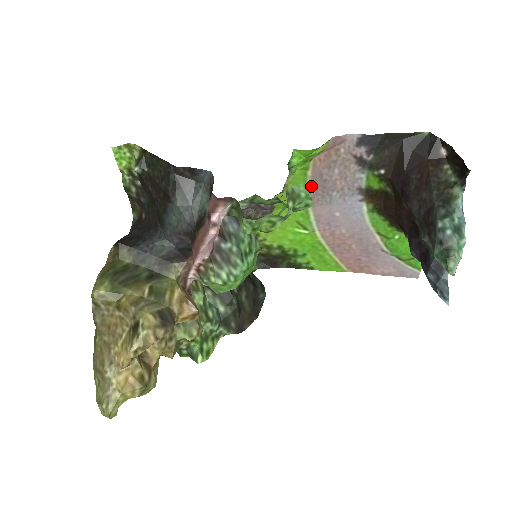
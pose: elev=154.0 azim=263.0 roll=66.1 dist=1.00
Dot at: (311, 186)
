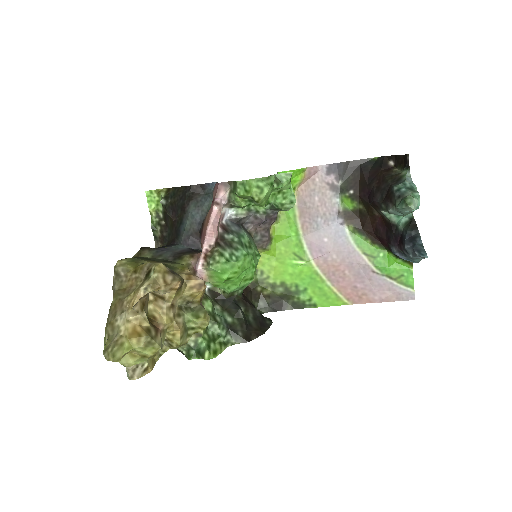
Dot at: (289, 172)
